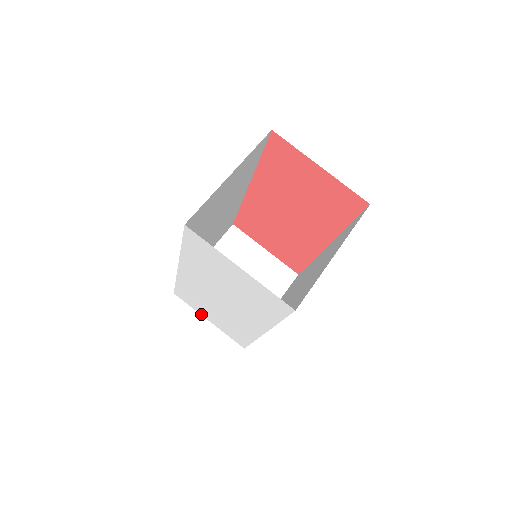
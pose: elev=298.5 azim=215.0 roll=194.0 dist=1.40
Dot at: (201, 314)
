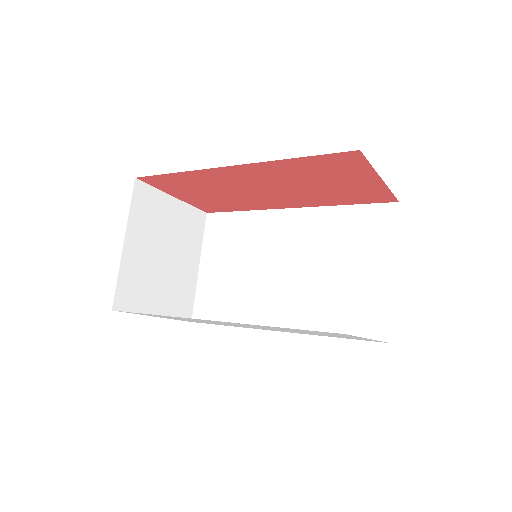
Dot at: occluded
